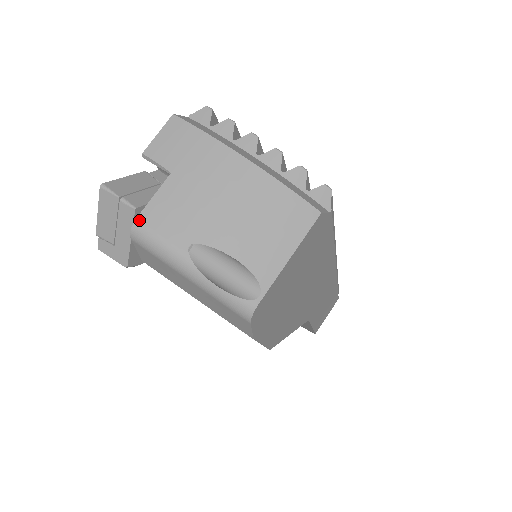
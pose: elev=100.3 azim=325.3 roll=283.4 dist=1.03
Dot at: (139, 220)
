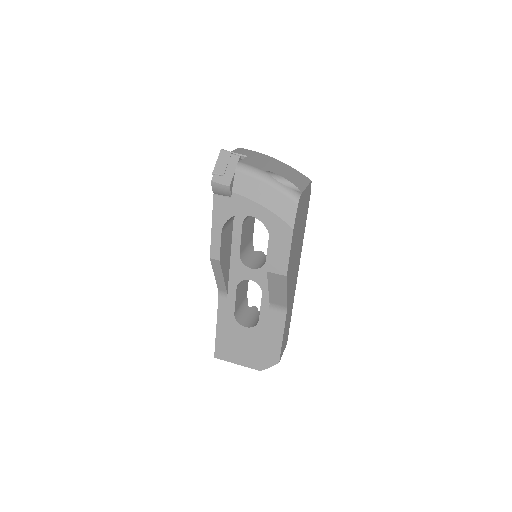
Dot at: (240, 162)
